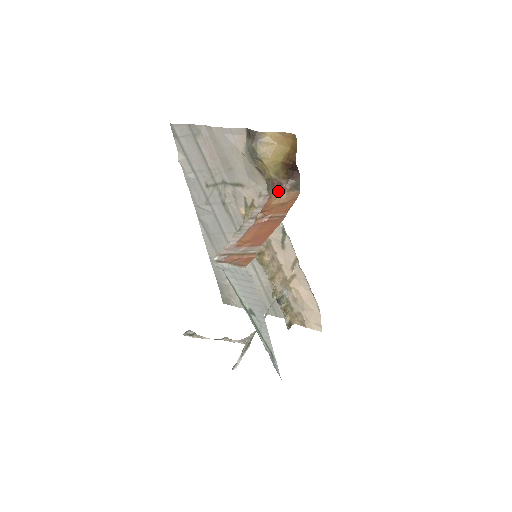
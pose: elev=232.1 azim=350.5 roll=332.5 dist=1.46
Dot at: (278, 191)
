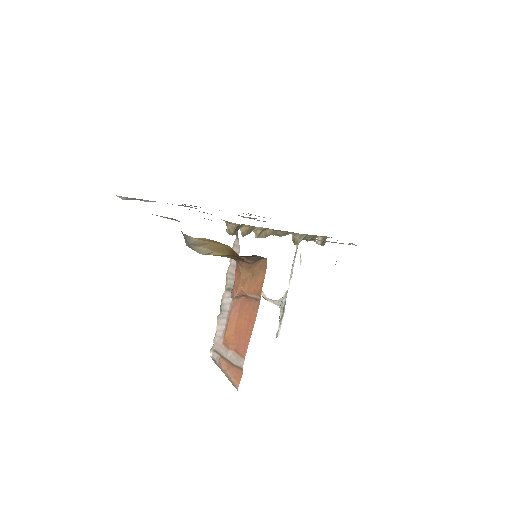
Dot at: (242, 263)
